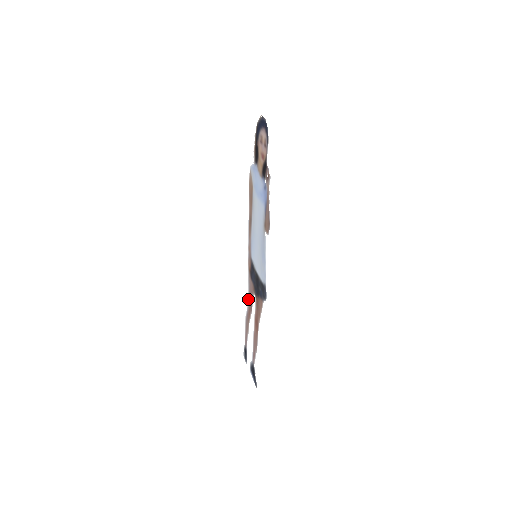
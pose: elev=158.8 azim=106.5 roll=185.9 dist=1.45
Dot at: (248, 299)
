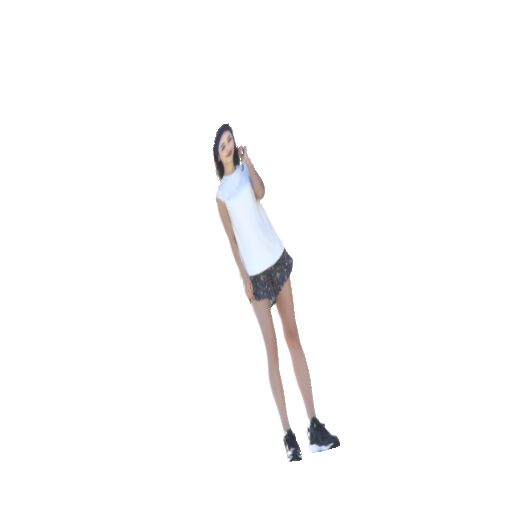
Dot at: (264, 339)
